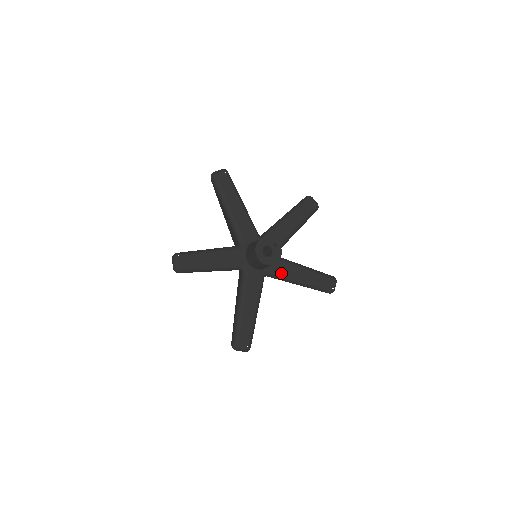
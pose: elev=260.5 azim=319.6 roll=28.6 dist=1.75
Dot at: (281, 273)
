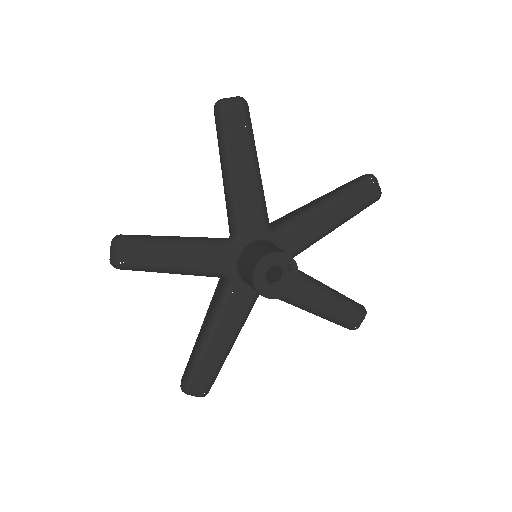
Dot at: (287, 294)
